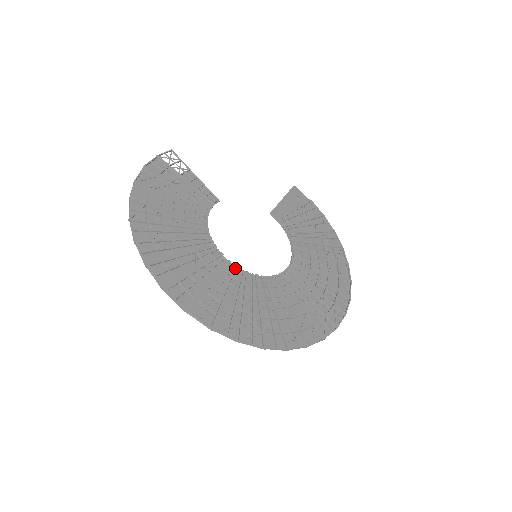
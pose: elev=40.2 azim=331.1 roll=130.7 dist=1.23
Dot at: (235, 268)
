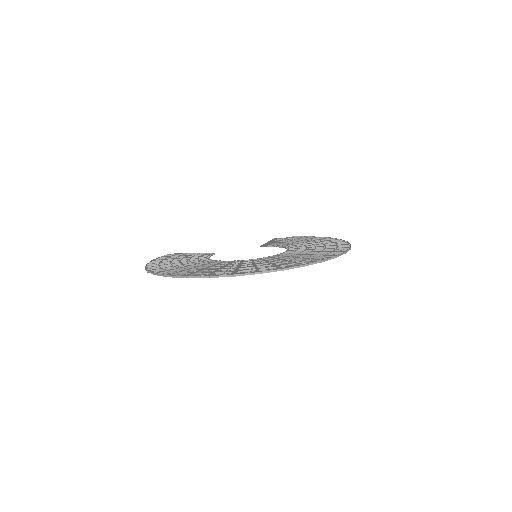
Dot at: (240, 261)
